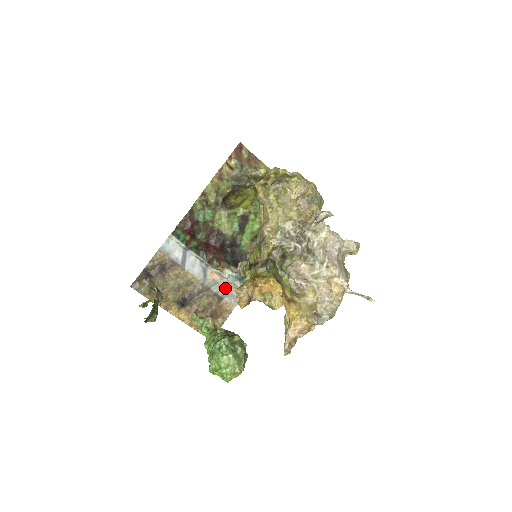
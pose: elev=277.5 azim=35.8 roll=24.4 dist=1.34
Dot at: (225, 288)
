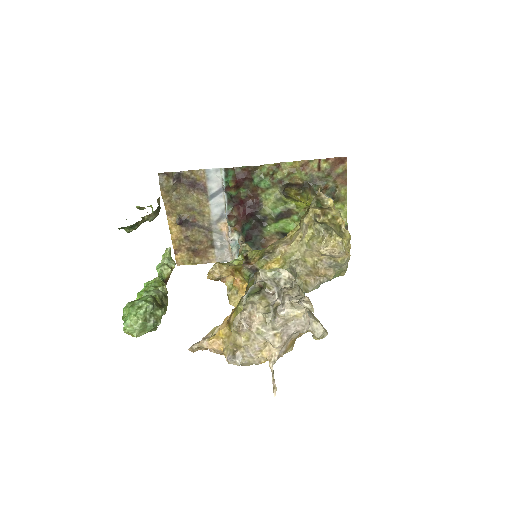
Dot at: (223, 243)
